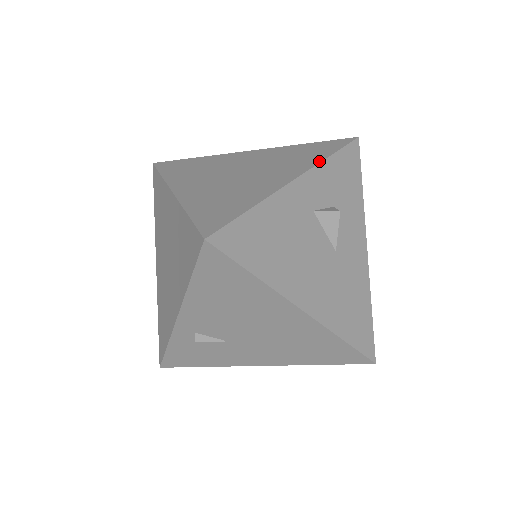
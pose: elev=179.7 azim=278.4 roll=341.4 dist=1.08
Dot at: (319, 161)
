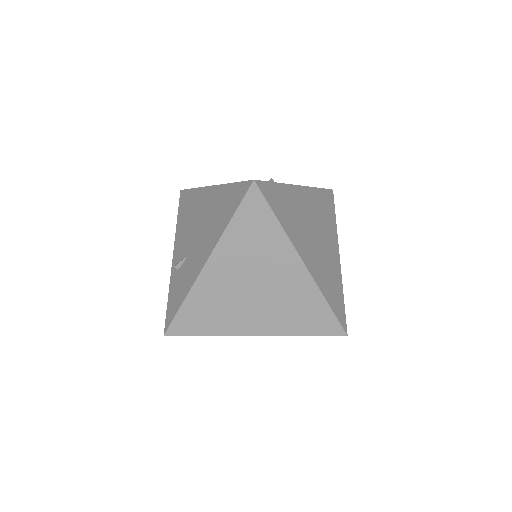
Dot at: occluded
